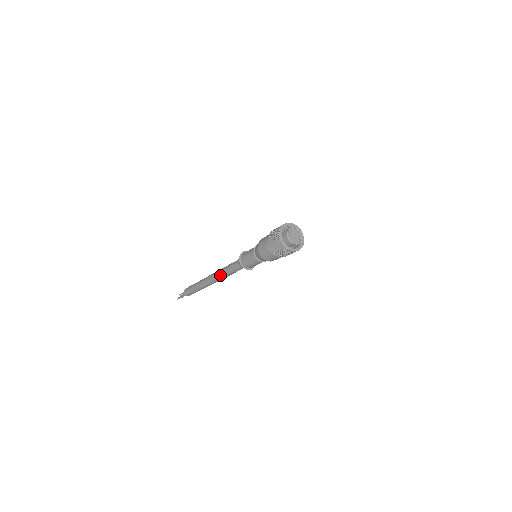
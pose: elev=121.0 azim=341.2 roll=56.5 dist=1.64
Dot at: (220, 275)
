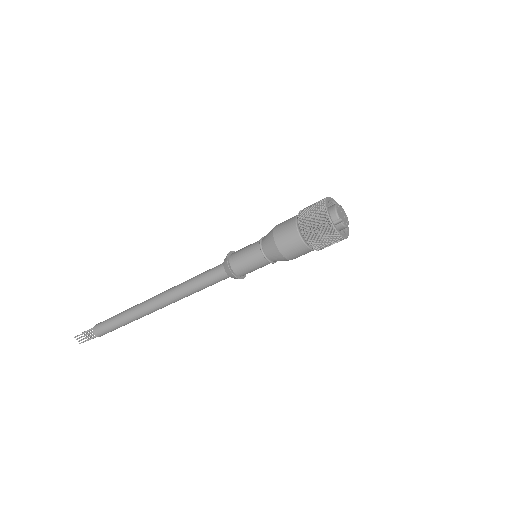
Dot at: occluded
